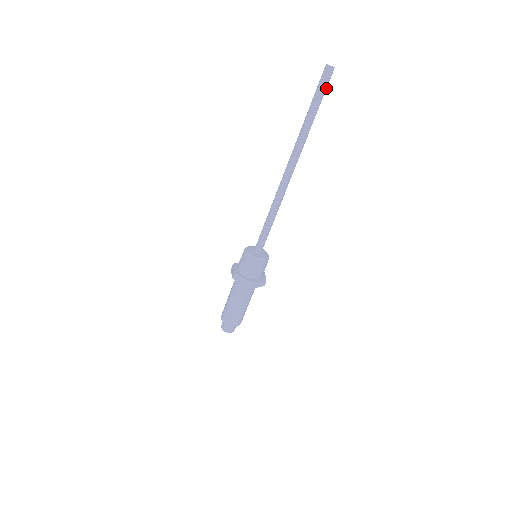
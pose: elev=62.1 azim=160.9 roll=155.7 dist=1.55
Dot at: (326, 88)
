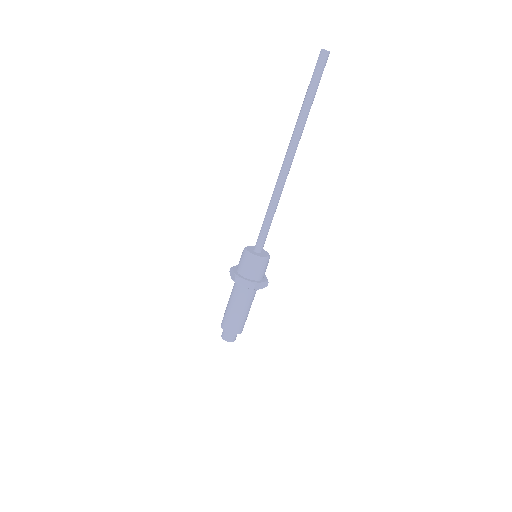
Dot at: (322, 73)
